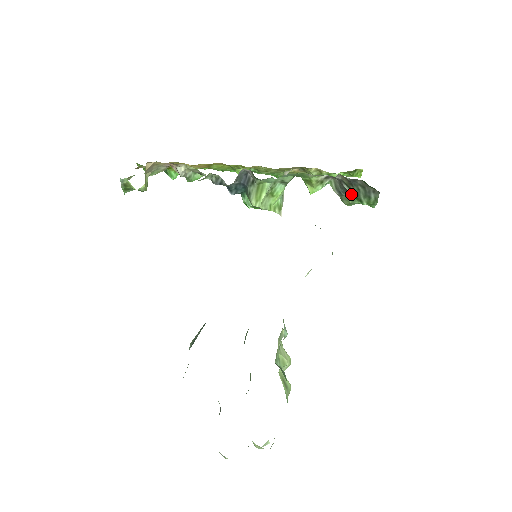
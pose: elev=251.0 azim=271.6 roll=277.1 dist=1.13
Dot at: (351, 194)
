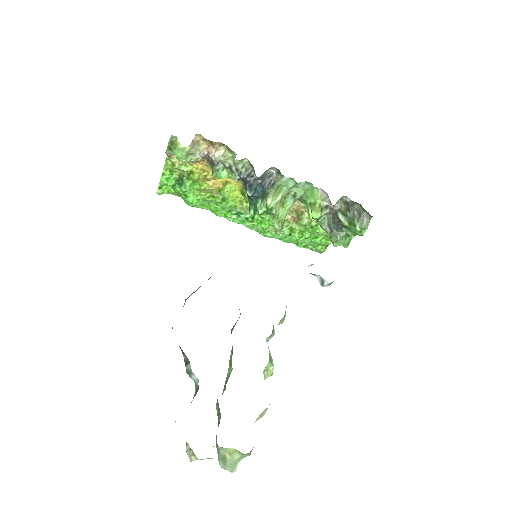
Dot at: (345, 222)
